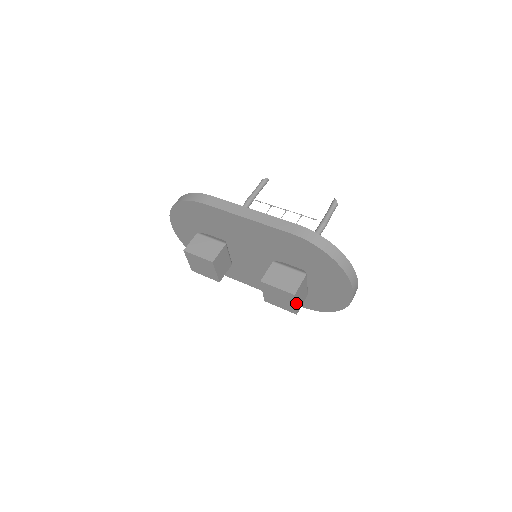
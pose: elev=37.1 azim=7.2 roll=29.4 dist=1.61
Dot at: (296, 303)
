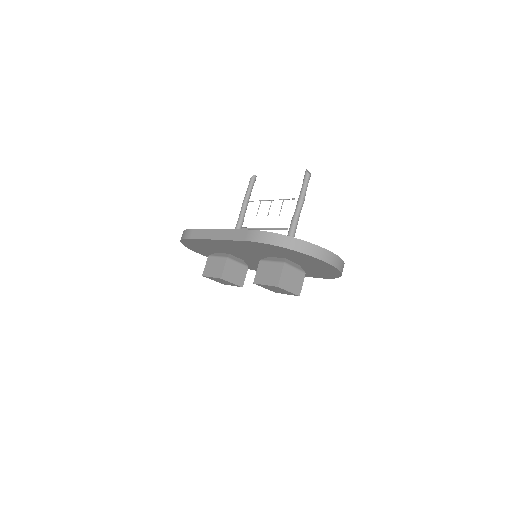
Dot at: (289, 290)
